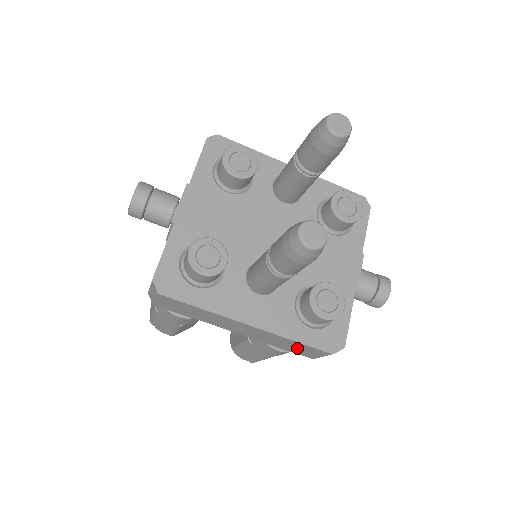
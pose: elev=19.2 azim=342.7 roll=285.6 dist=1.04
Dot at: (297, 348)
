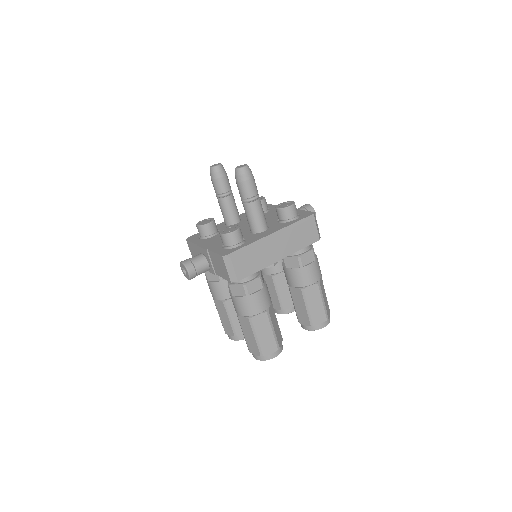
Dot at: (305, 235)
